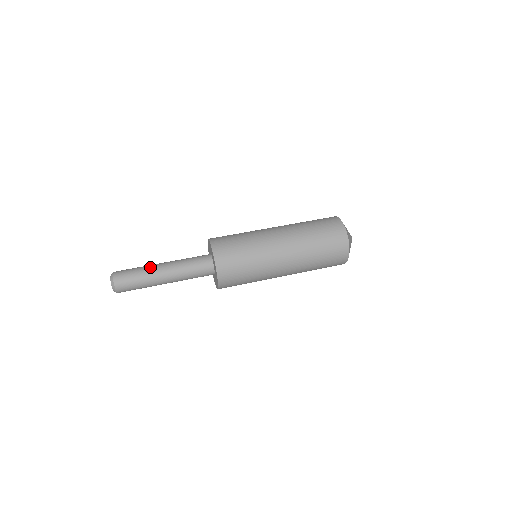
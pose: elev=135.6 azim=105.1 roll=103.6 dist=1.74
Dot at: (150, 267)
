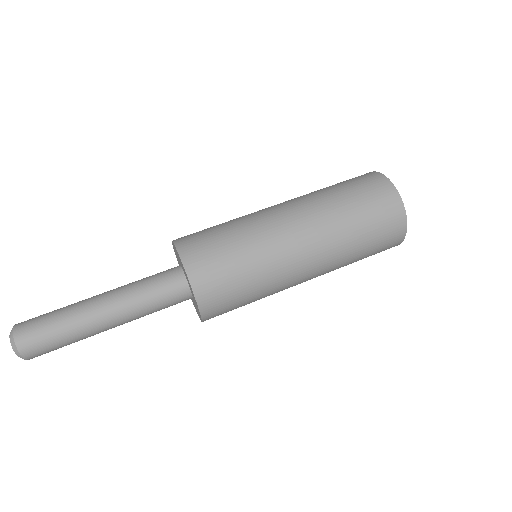
Dot at: (78, 305)
